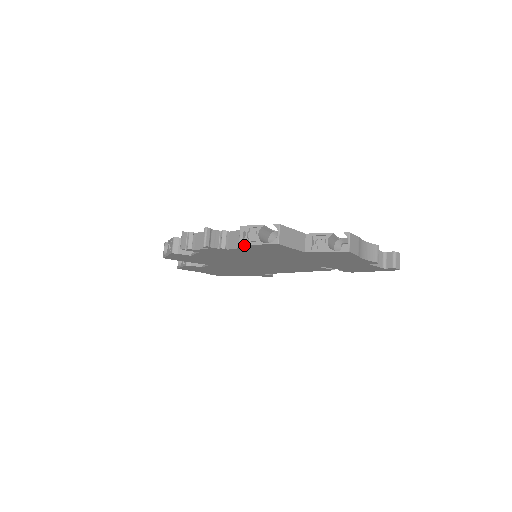
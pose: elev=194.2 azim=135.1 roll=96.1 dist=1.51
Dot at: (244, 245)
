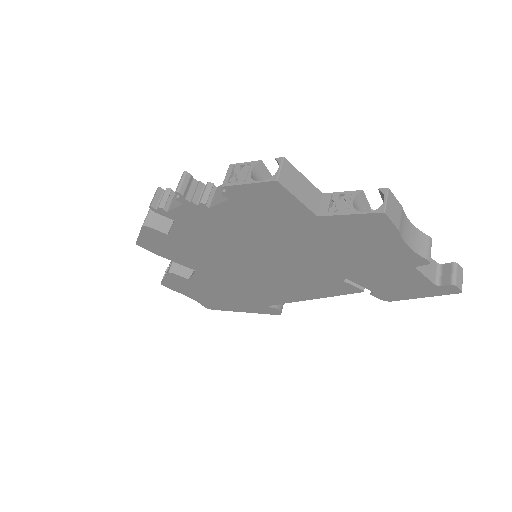
Dot at: (229, 188)
